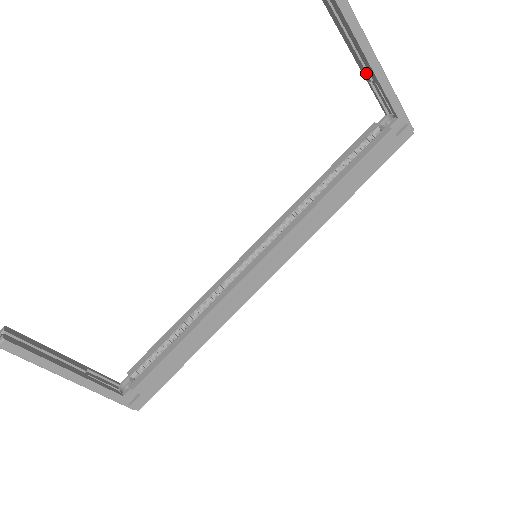
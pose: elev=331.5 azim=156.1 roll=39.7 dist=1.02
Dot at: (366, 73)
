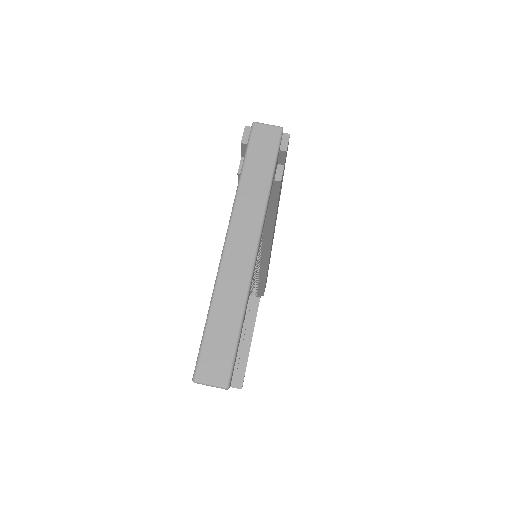
Dot at: occluded
